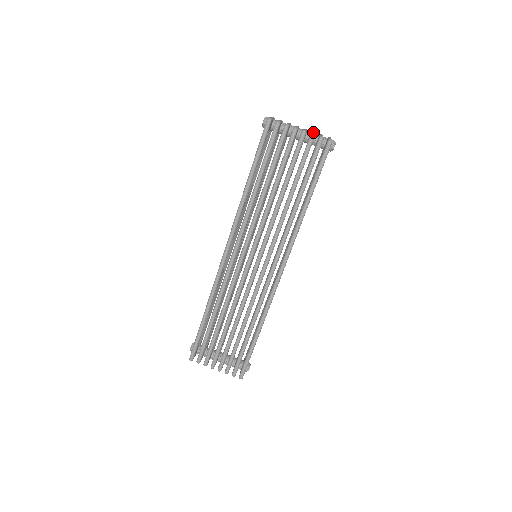
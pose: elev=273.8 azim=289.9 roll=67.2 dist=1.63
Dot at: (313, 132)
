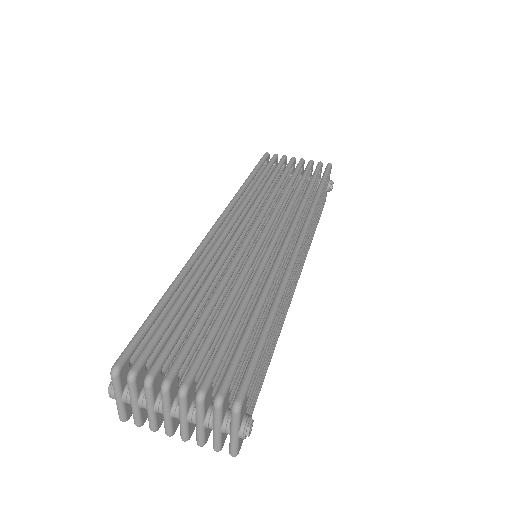
Dot at: occluded
